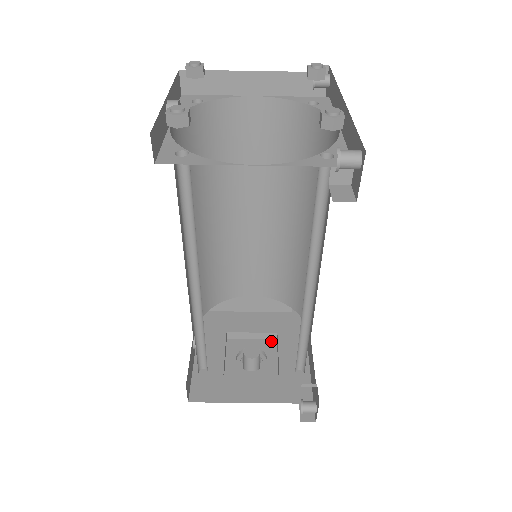
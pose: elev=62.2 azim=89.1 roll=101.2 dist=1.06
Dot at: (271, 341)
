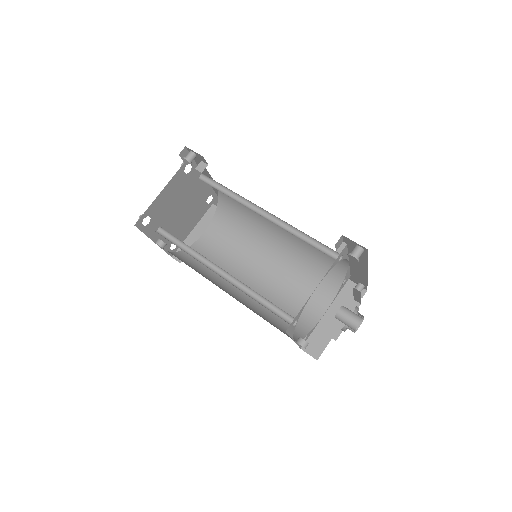
Dot at: occluded
